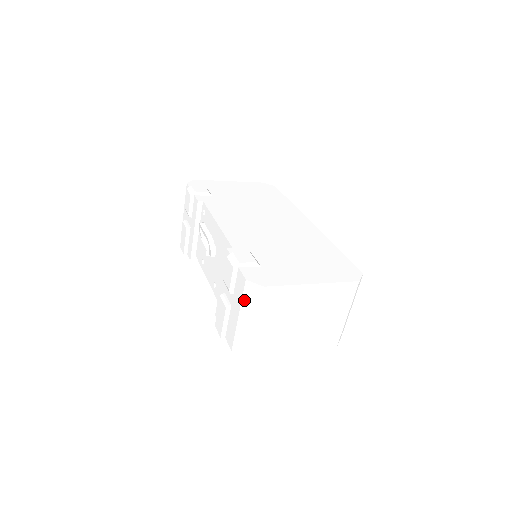
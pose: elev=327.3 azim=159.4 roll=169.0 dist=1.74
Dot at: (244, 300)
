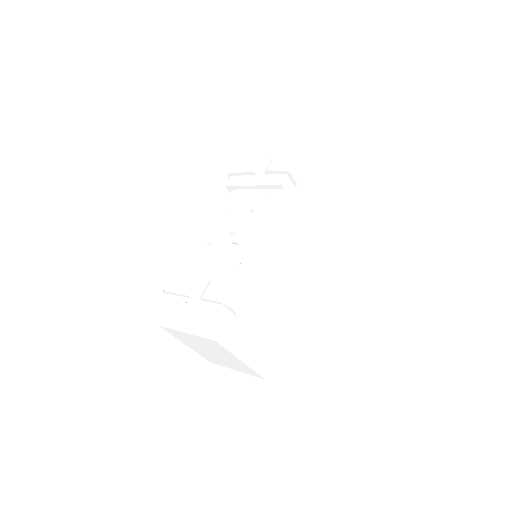
Dot at: (199, 322)
